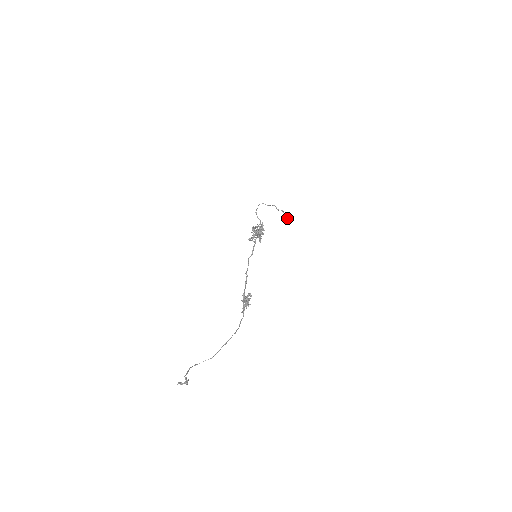
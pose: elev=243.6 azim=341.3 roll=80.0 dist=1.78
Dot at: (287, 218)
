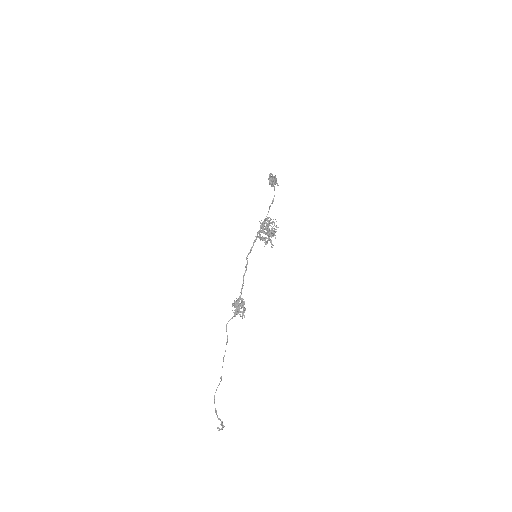
Dot at: (273, 186)
